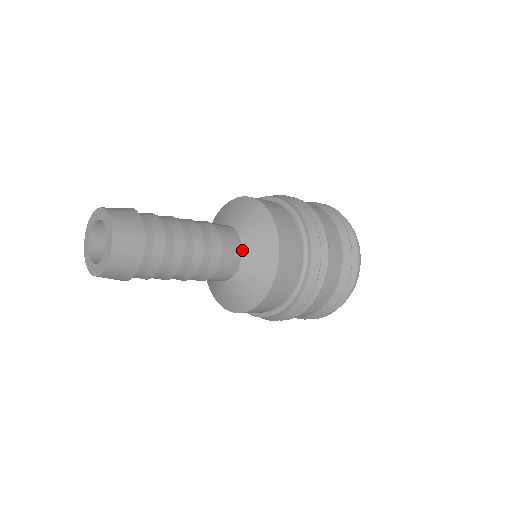
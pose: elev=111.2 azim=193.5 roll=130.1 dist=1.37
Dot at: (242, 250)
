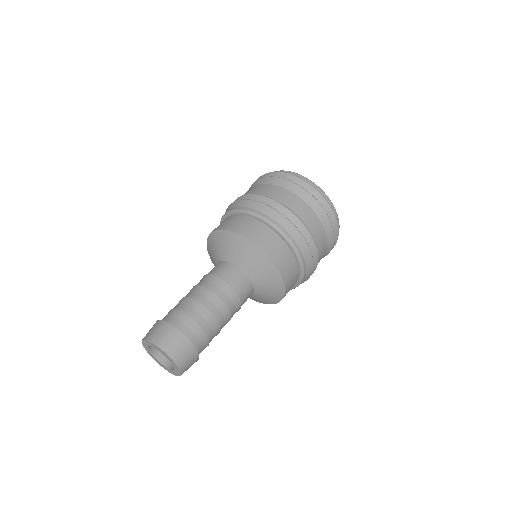
Dot at: (238, 266)
